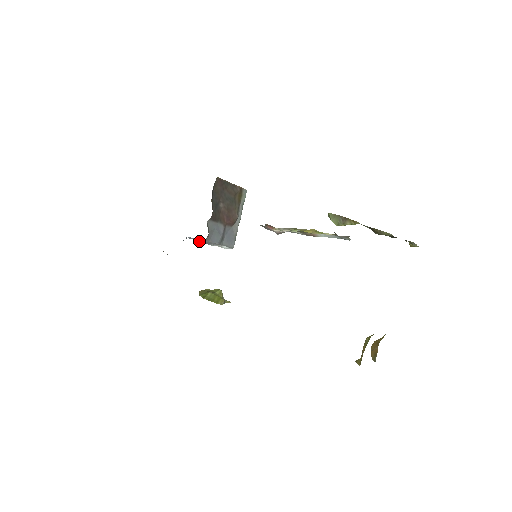
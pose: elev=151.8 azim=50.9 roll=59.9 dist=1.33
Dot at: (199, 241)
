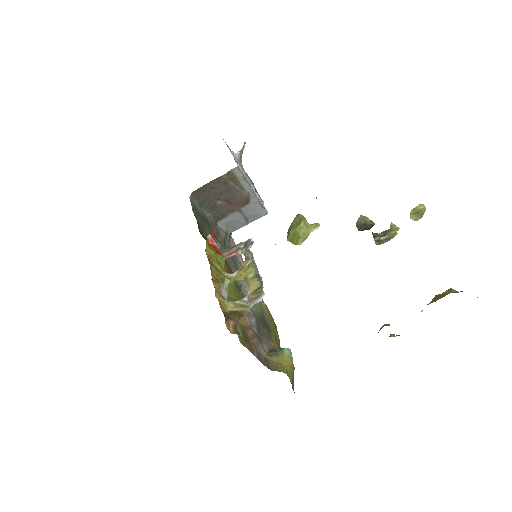
Dot at: occluded
